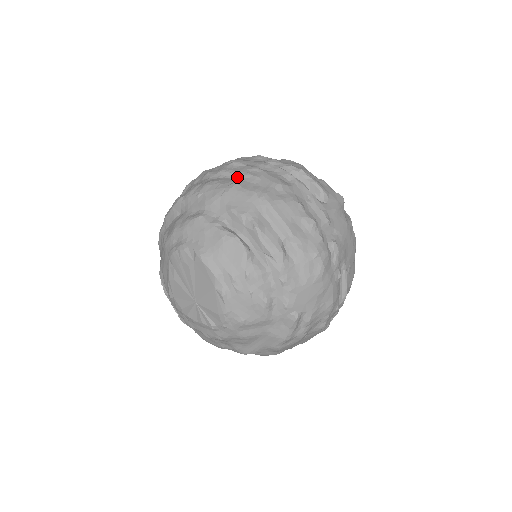
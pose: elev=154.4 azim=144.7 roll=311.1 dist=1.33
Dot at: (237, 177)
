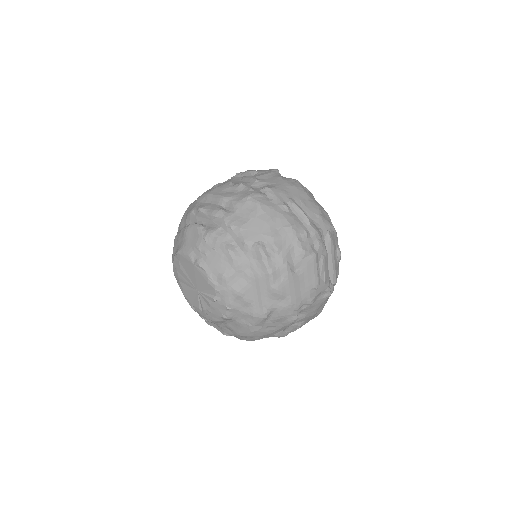
Dot at: occluded
